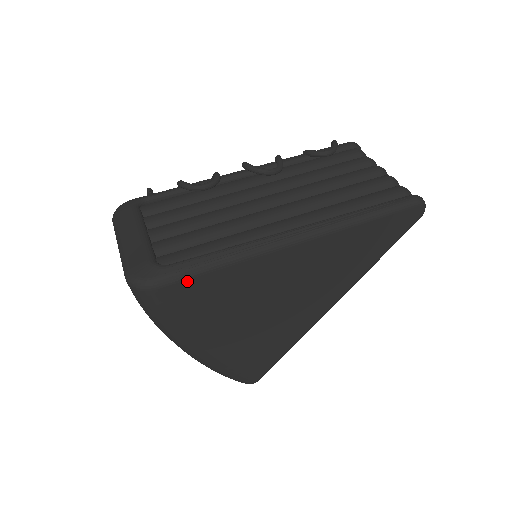
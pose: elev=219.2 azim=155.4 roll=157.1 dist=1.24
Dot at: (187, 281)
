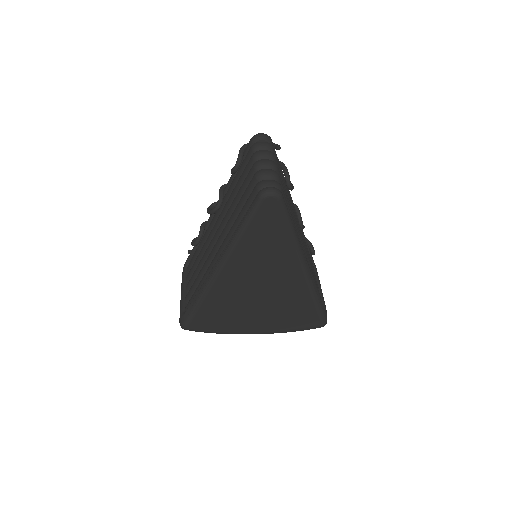
Dot at: (195, 318)
